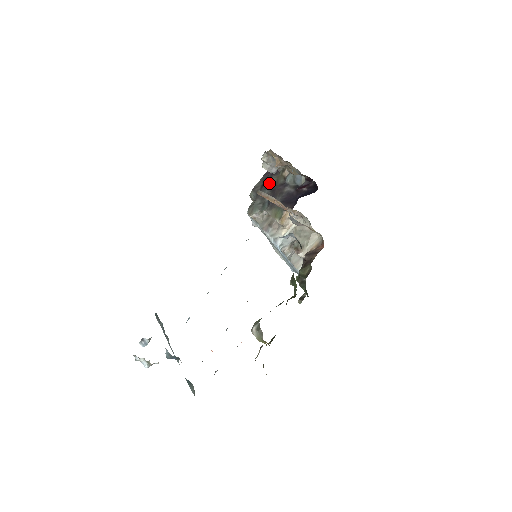
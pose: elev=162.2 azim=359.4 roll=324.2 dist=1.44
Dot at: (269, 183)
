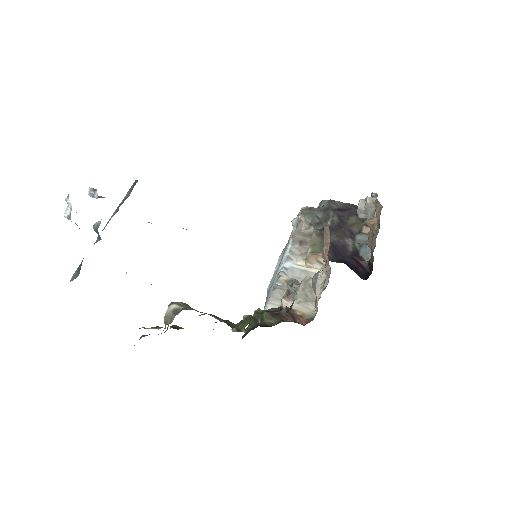
Dot at: (346, 216)
